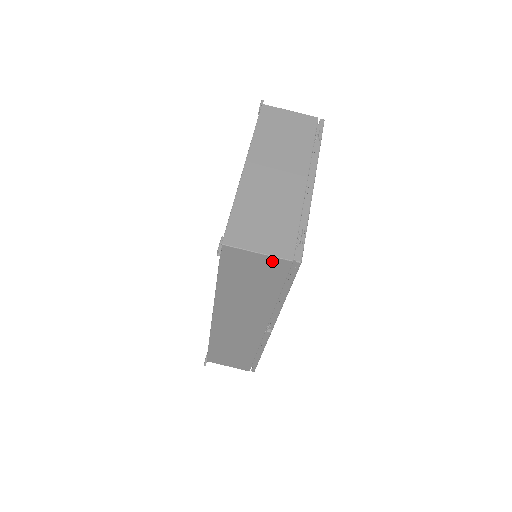
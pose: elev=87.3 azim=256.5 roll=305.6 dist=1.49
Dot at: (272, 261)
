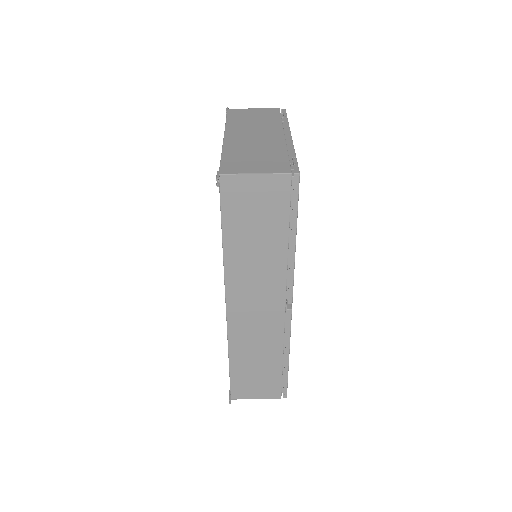
Dot at: (271, 181)
